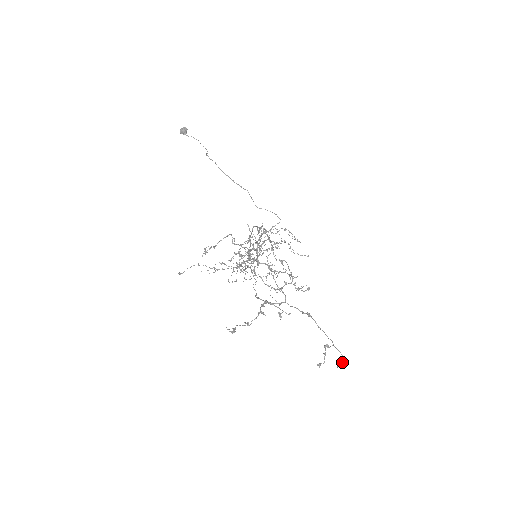
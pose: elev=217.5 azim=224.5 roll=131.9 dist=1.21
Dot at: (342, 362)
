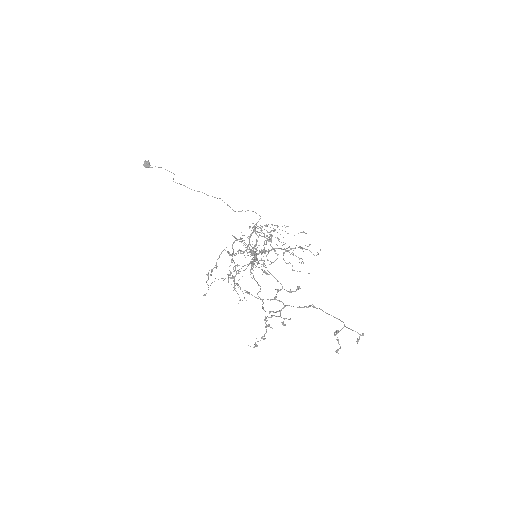
Dot at: (359, 338)
